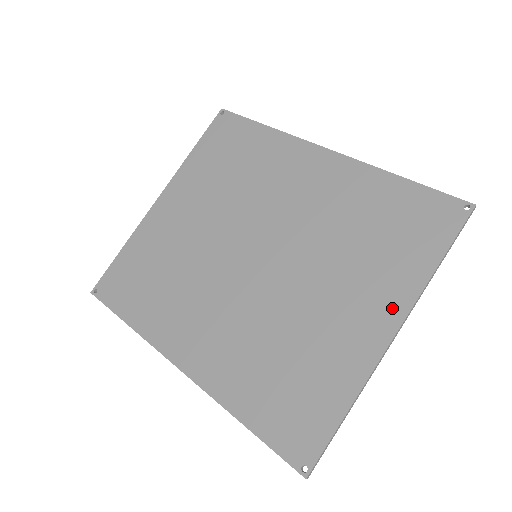
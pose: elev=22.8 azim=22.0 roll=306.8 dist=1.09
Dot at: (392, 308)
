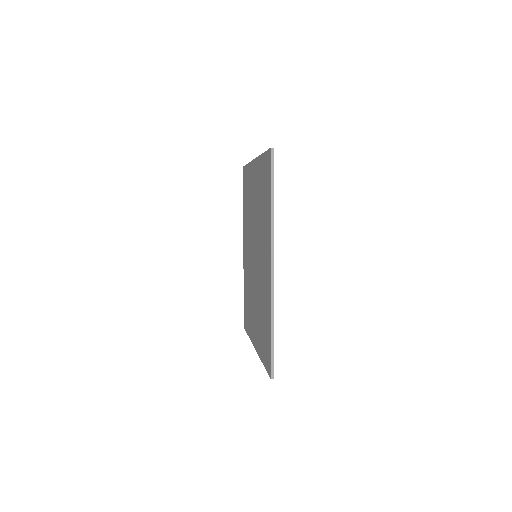
Dot at: (257, 344)
